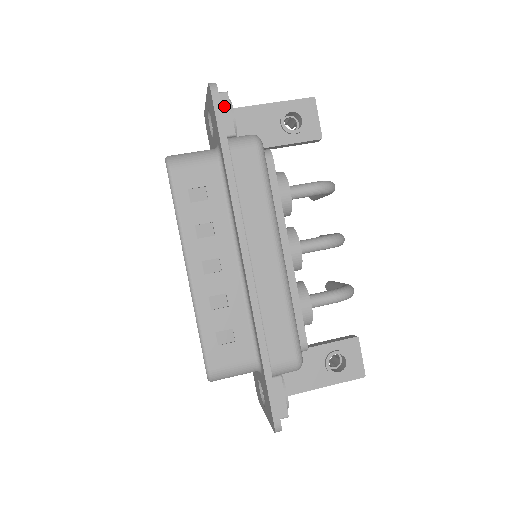
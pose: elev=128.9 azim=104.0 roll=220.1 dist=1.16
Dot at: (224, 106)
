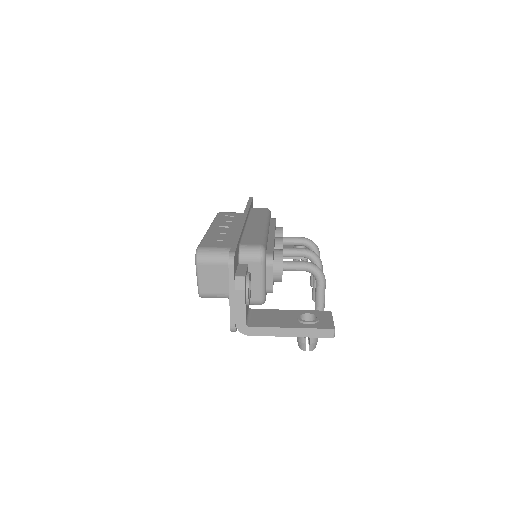
Dot at: occluded
